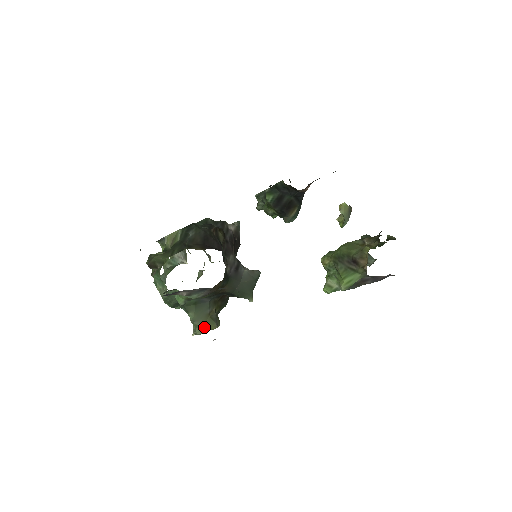
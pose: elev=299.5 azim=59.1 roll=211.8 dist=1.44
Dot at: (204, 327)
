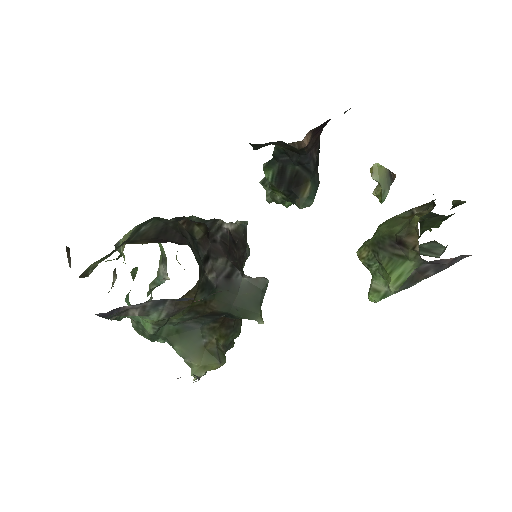
Dot at: (201, 366)
